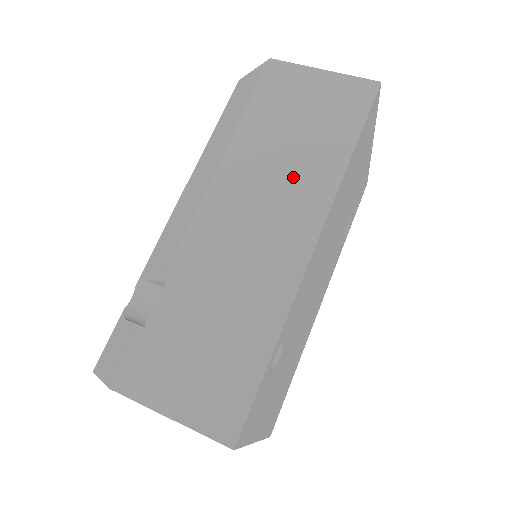
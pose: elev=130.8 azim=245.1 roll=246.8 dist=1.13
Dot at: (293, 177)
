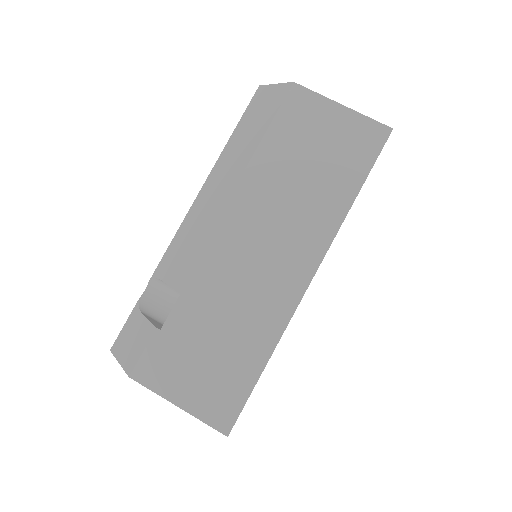
Dot at: (301, 212)
